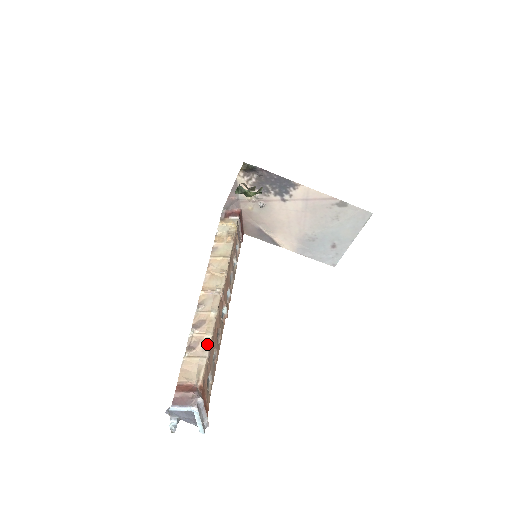
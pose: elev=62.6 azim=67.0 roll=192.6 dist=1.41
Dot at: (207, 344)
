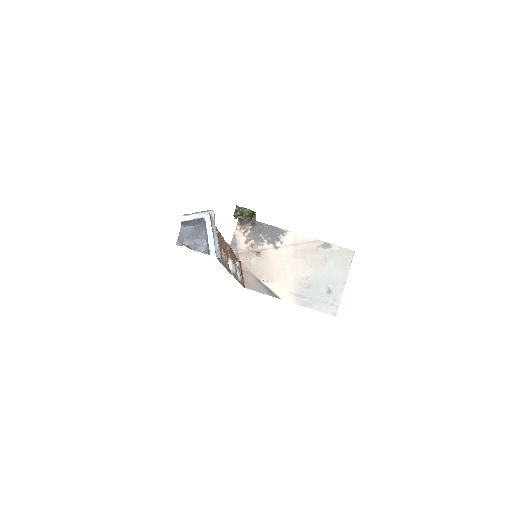
Dot at: occluded
